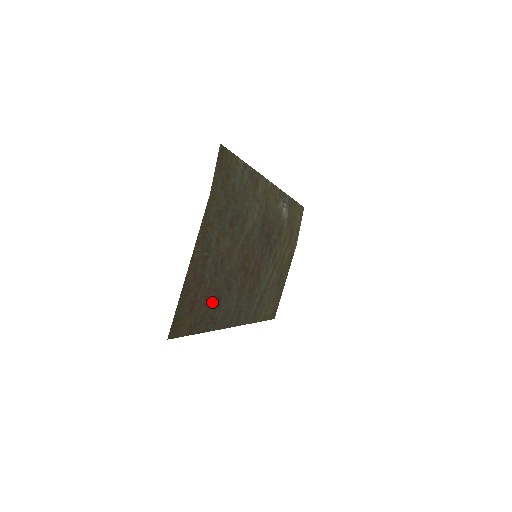
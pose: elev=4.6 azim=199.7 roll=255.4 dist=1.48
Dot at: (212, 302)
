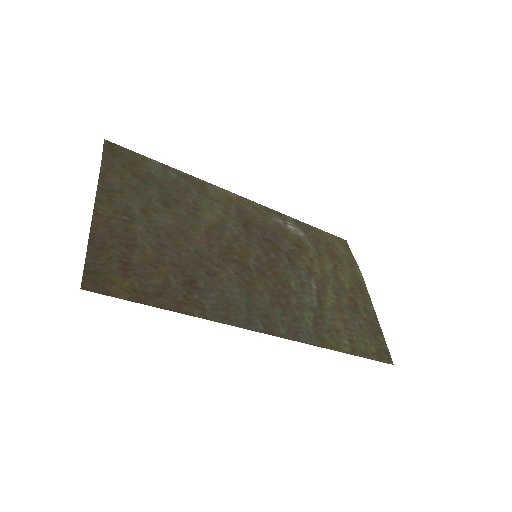
Dot at: (176, 278)
